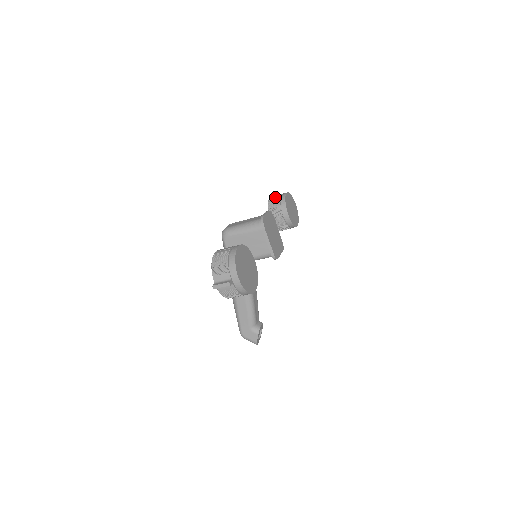
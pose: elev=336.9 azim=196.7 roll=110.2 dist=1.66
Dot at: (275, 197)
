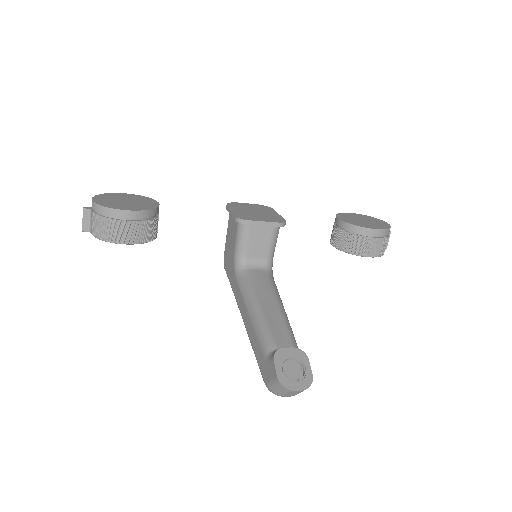
Dot at: occluded
